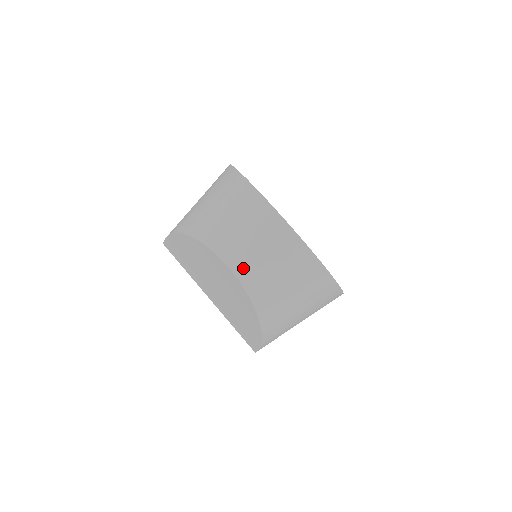
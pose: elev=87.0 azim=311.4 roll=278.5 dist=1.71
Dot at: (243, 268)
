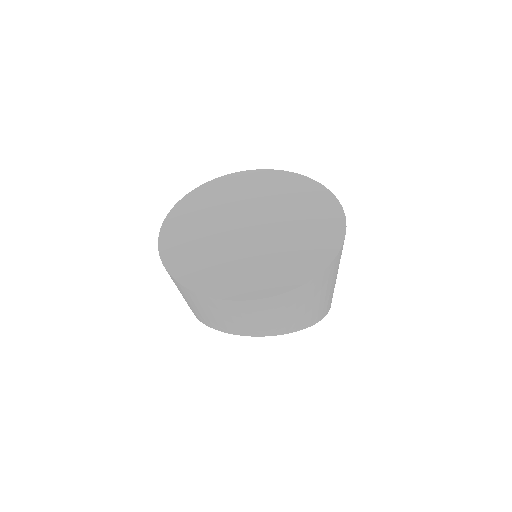
Dot at: (247, 332)
